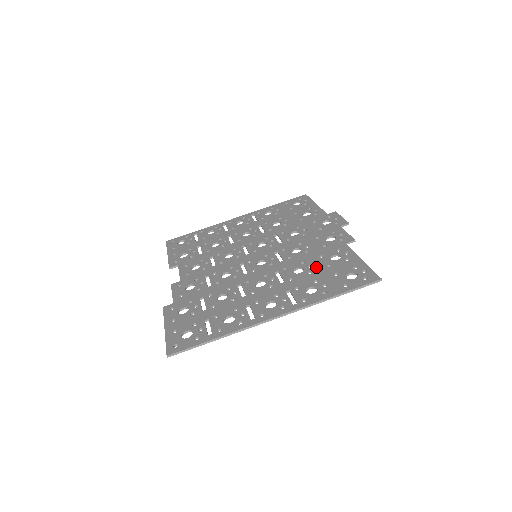
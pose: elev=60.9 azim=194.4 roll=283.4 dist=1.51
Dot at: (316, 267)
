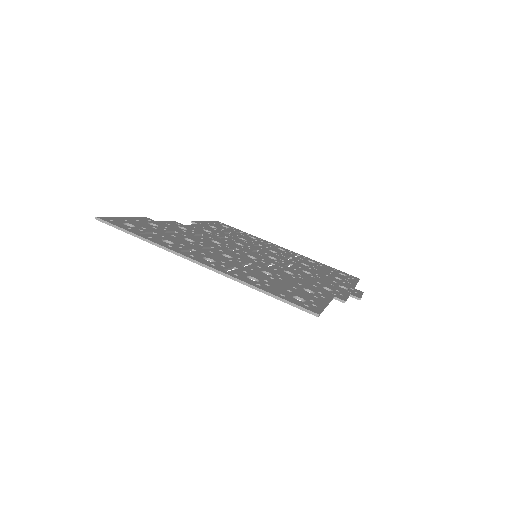
Dot at: (283, 281)
